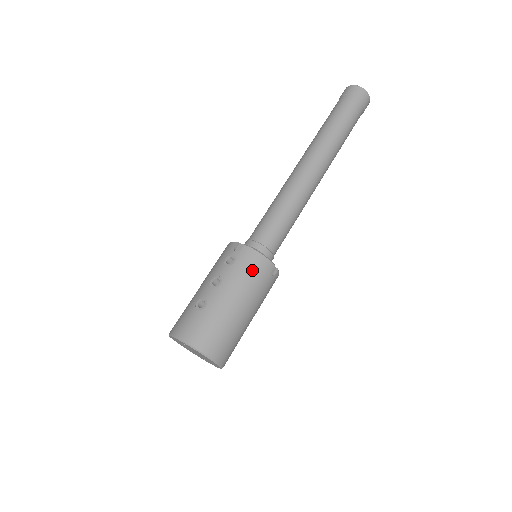
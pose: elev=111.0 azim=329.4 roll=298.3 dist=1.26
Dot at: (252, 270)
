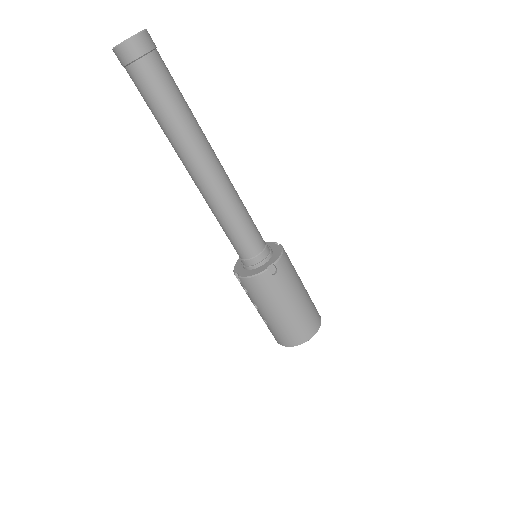
Dot at: (260, 290)
